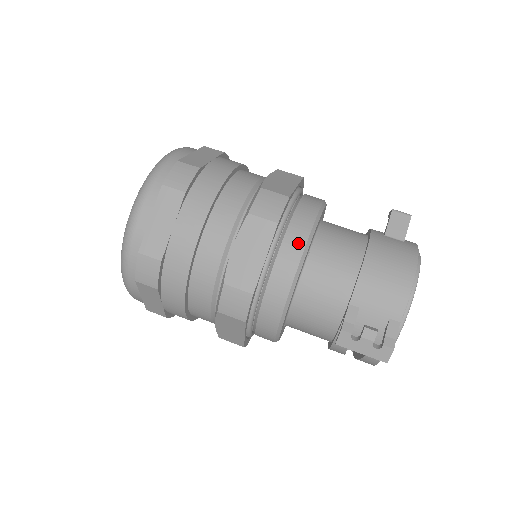
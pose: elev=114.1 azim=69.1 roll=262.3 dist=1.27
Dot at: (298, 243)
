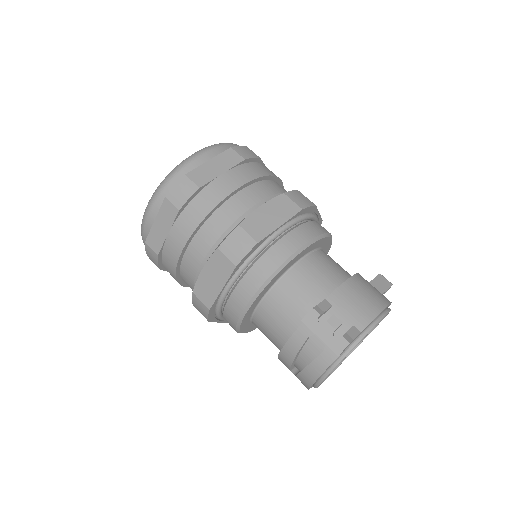
Dot at: (308, 234)
